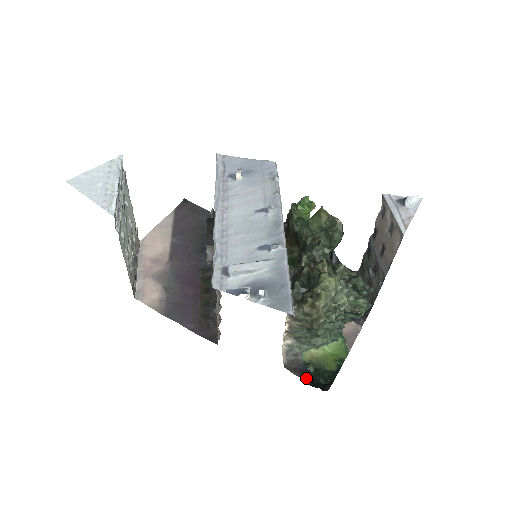
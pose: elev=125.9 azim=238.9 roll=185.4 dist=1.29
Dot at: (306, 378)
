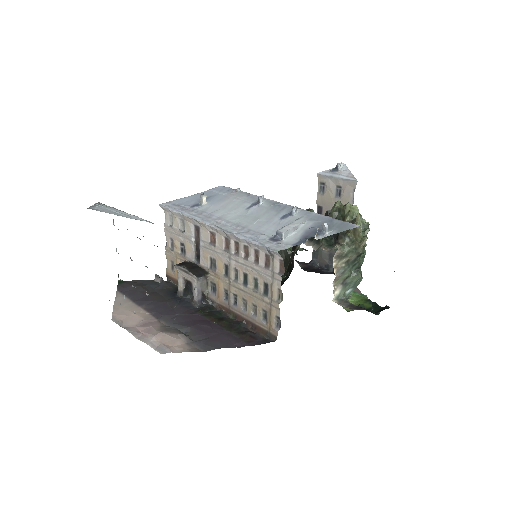
Dot at: (369, 310)
